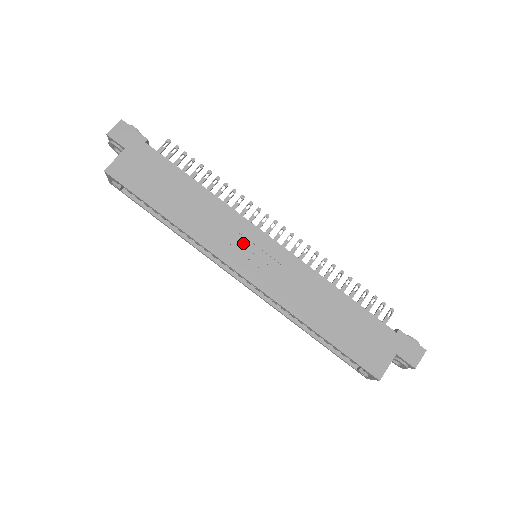
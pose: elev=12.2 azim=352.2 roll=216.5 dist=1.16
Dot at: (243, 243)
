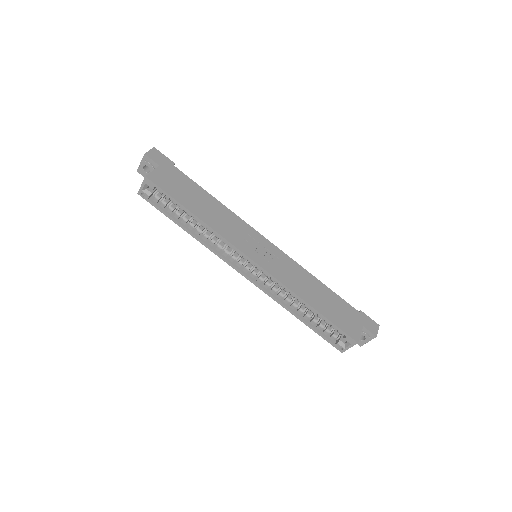
Dot at: (251, 241)
